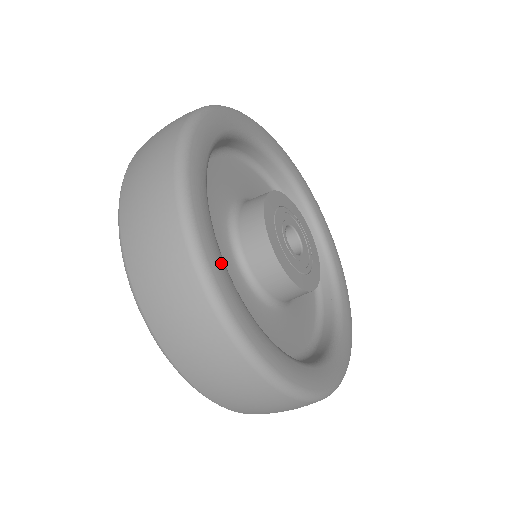
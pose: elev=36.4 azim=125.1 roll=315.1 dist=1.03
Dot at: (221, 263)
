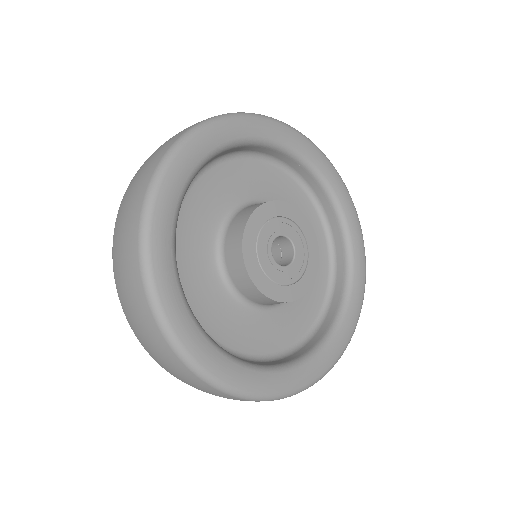
Dot at: (208, 349)
